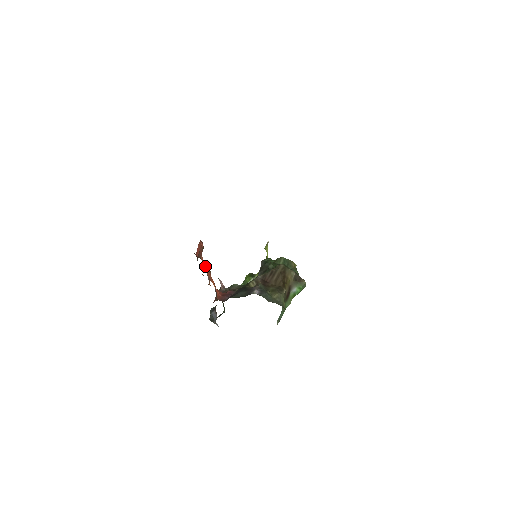
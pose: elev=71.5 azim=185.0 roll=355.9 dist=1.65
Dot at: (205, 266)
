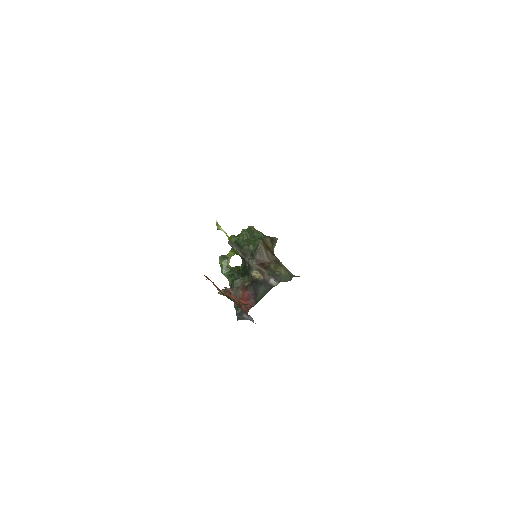
Dot at: occluded
